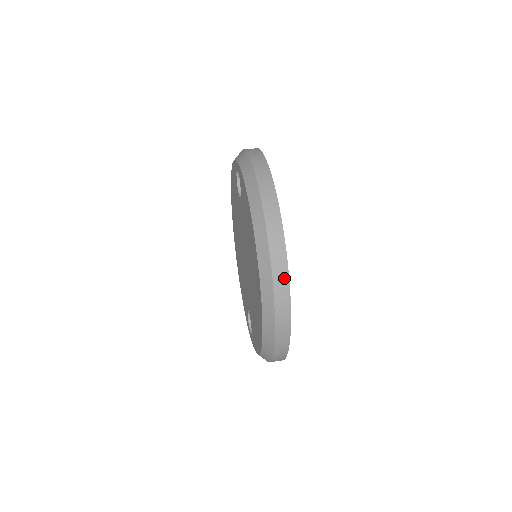
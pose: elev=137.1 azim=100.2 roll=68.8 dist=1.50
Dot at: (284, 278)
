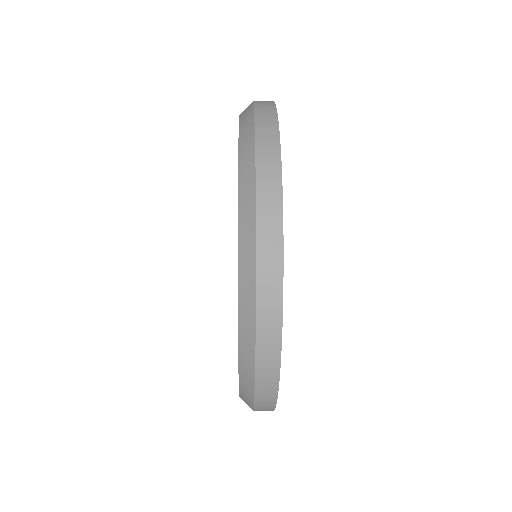
Dot at: occluded
